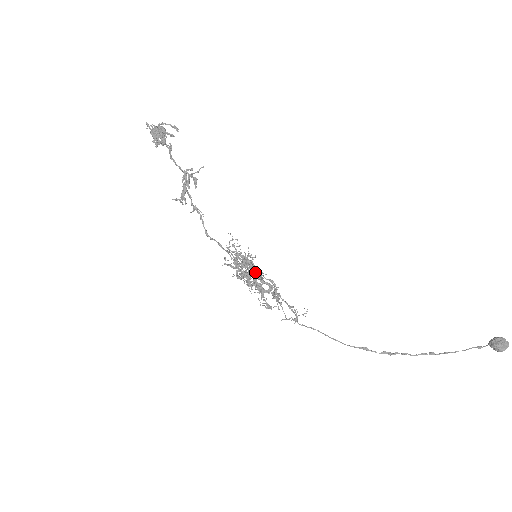
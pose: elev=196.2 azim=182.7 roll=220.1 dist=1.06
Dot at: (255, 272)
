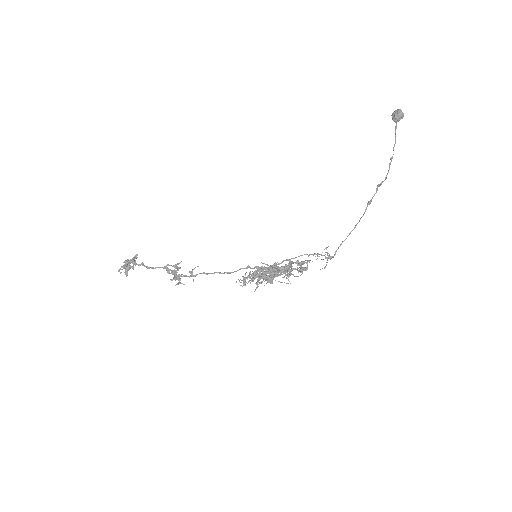
Dot at: (271, 267)
